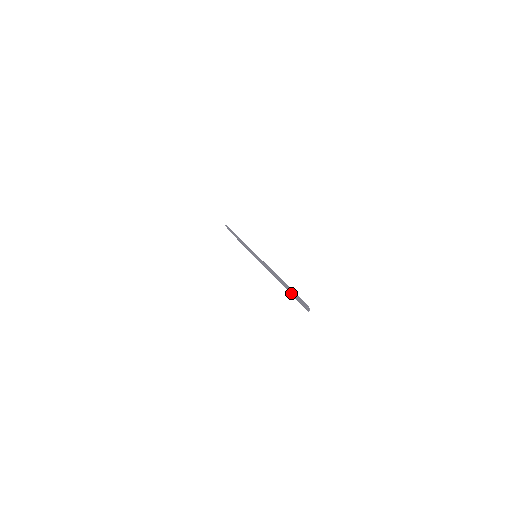
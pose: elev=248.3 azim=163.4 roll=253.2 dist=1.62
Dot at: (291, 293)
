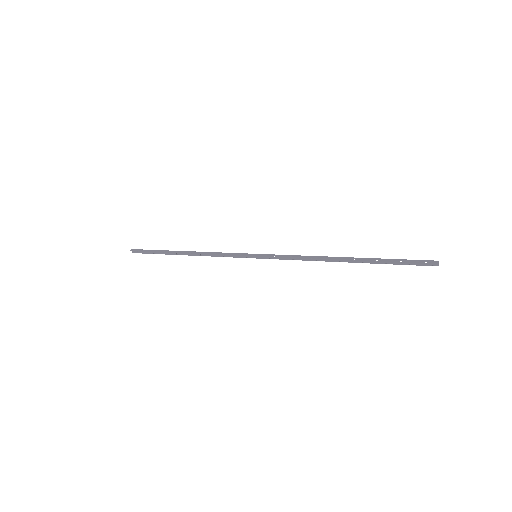
Dot at: (384, 263)
